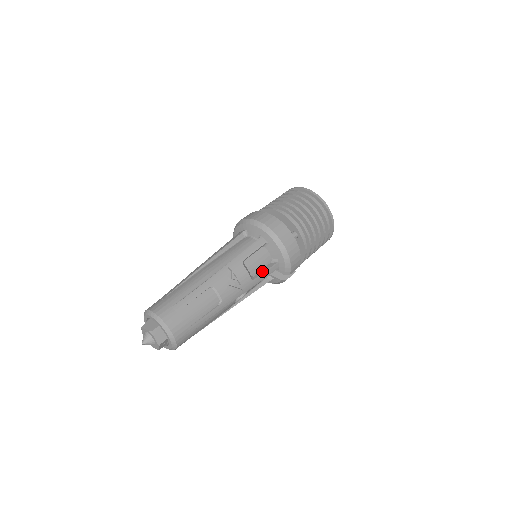
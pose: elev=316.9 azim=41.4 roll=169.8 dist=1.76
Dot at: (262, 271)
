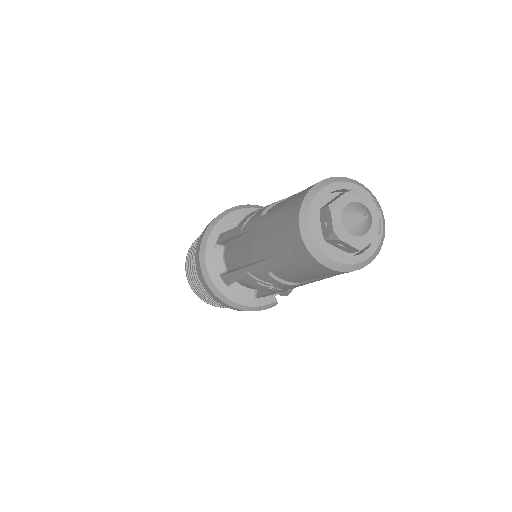
Dot at: occluded
